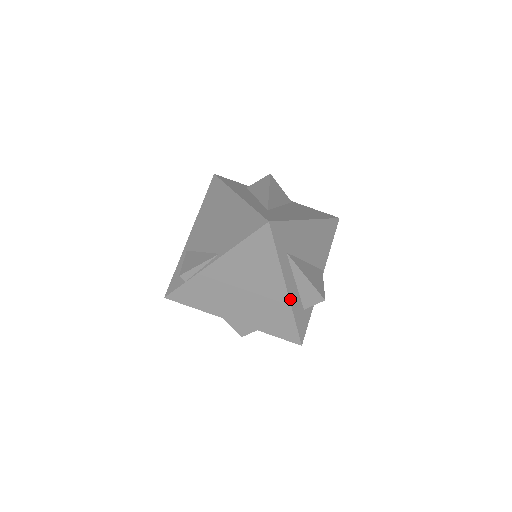
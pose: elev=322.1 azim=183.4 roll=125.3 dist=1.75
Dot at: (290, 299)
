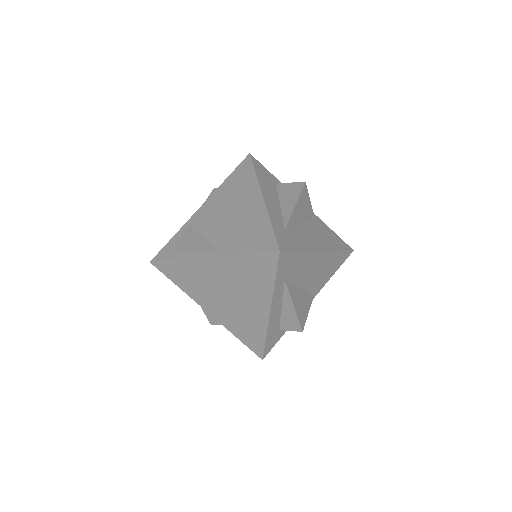
Dot at: (269, 320)
